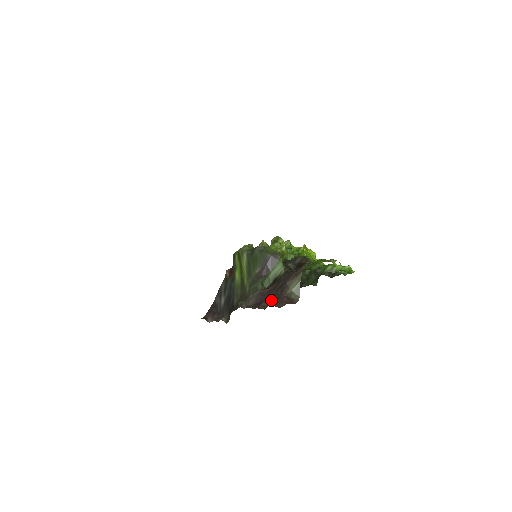
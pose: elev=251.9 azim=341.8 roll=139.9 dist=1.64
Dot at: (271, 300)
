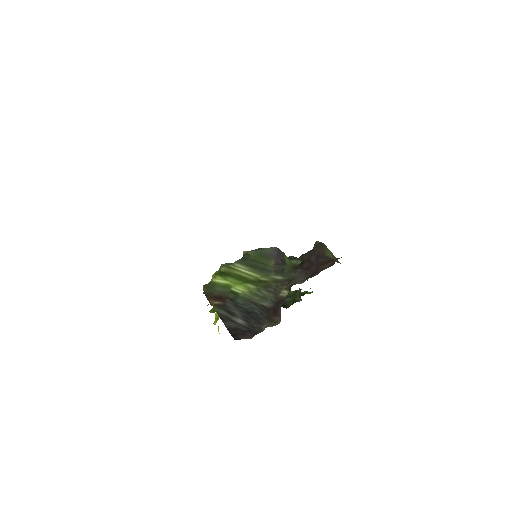
Dot at: (325, 263)
